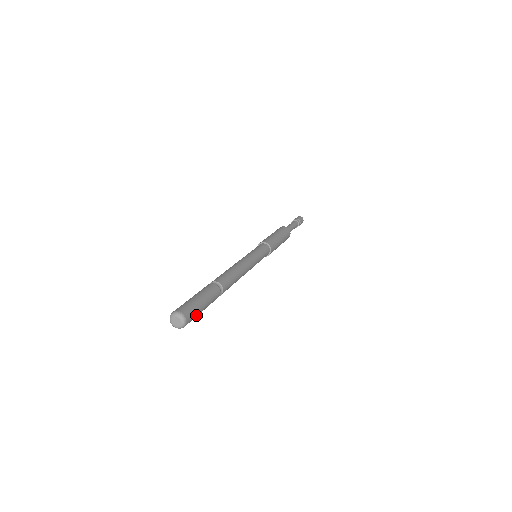
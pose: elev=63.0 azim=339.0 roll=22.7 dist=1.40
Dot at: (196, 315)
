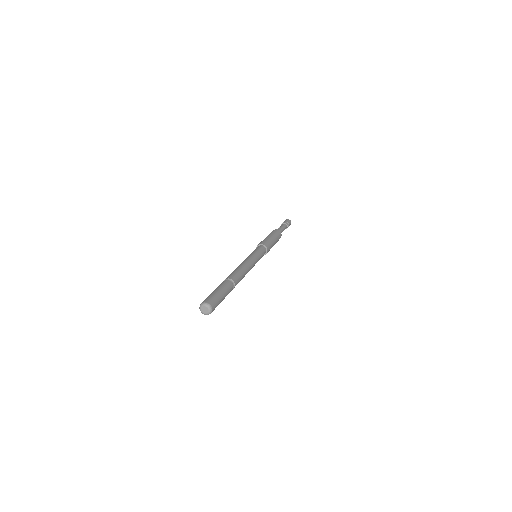
Dot at: (218, 300)
